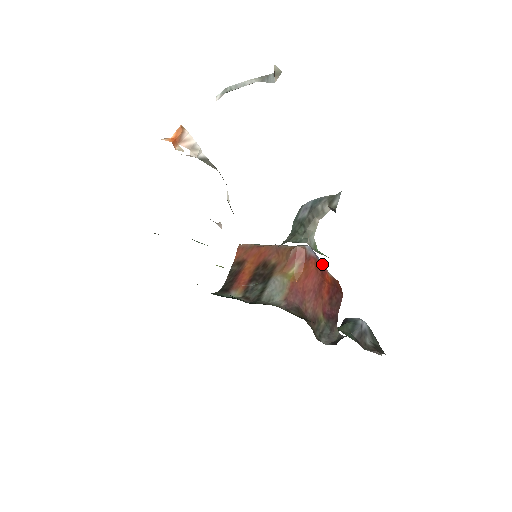
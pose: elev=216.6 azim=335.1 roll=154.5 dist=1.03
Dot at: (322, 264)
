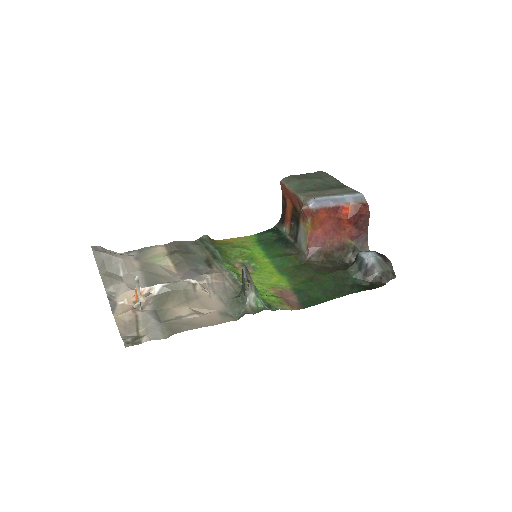
Dot at: (335, 206)
